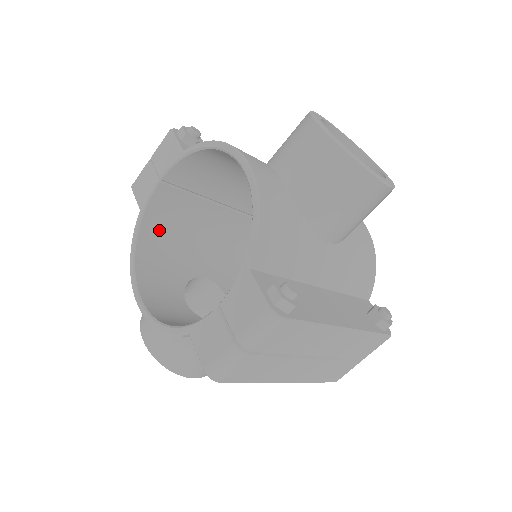
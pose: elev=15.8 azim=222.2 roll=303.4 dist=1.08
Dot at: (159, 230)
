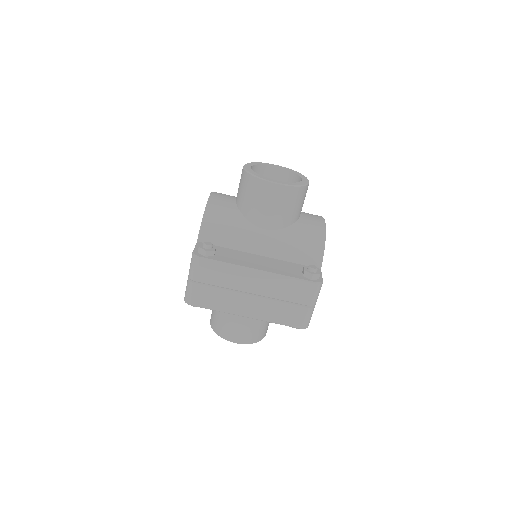
Dot at: occluded
